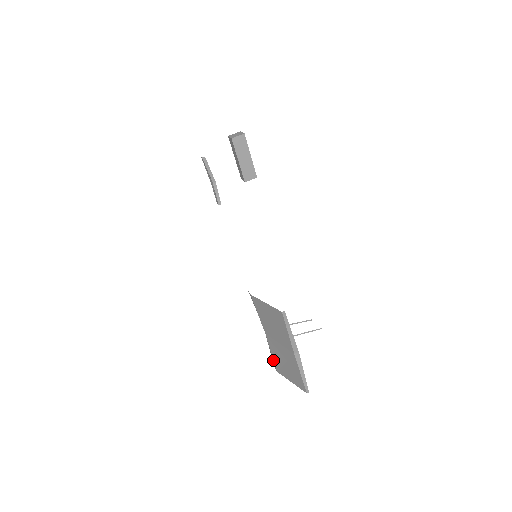
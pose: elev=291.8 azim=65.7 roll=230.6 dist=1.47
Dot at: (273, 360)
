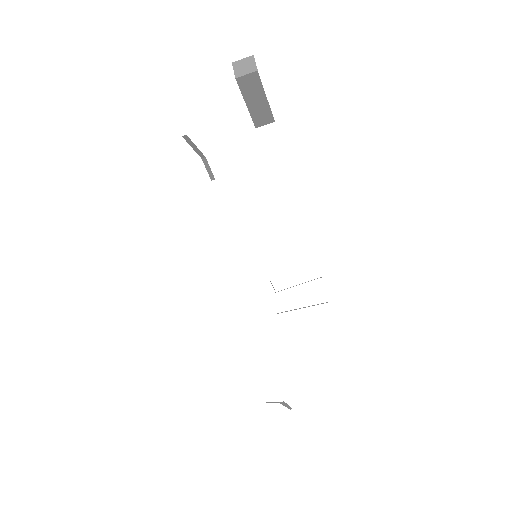
Dot at: occluded
